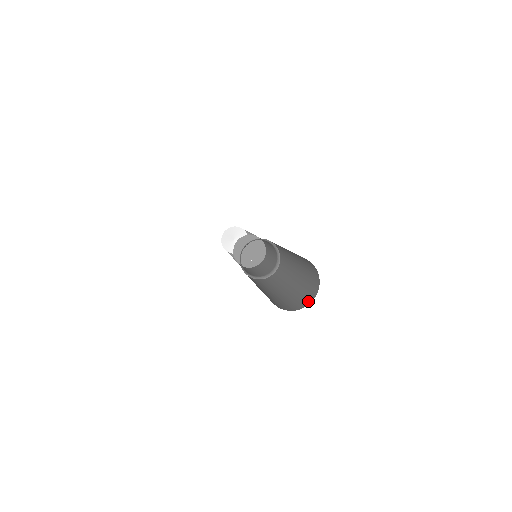
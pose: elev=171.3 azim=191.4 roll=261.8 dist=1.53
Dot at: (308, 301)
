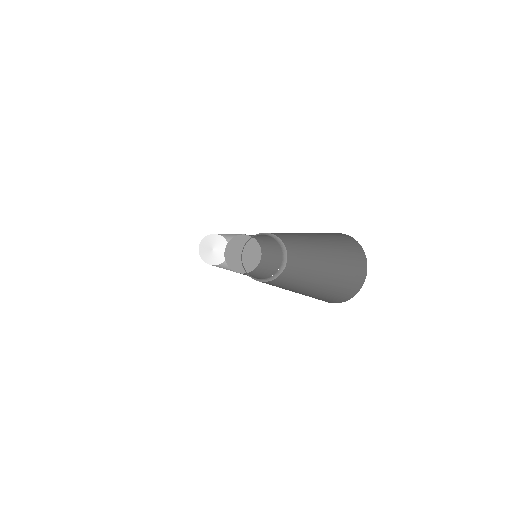
Dot at: (337, 301)
